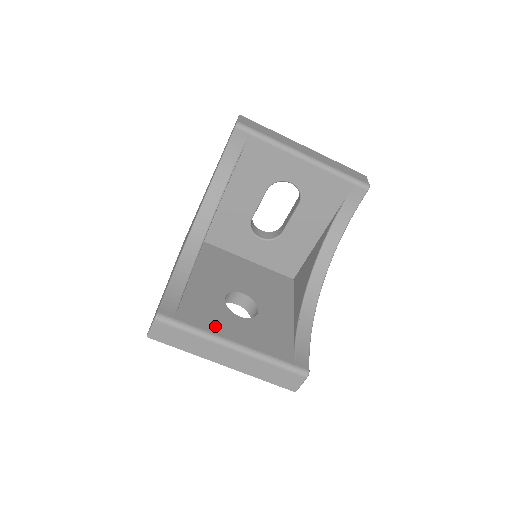
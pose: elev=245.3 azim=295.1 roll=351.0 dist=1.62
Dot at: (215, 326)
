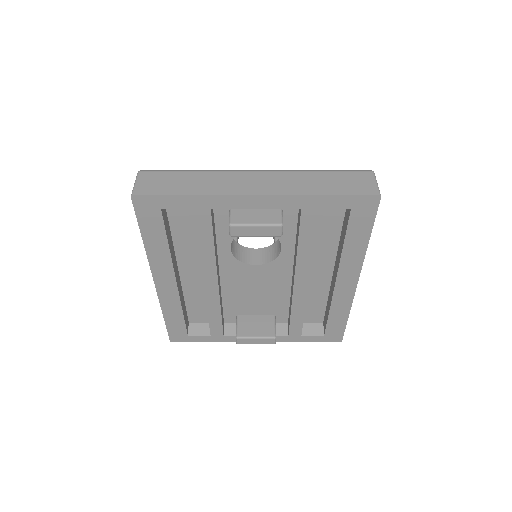
Dot at: occluded
